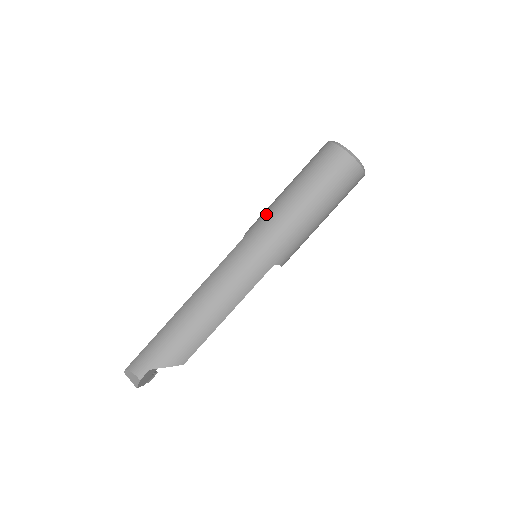
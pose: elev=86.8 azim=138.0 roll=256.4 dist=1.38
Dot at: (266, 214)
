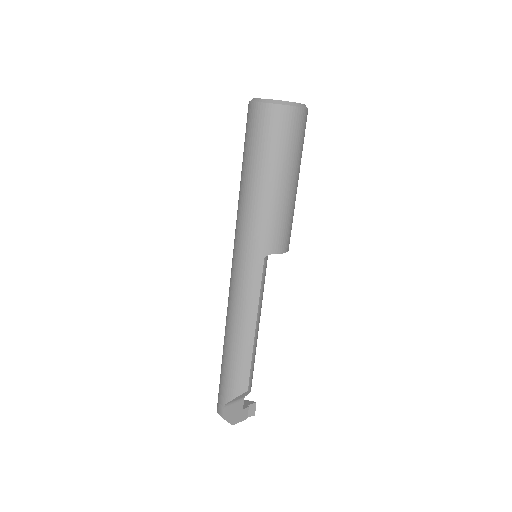
Dot at: (237, 212)
